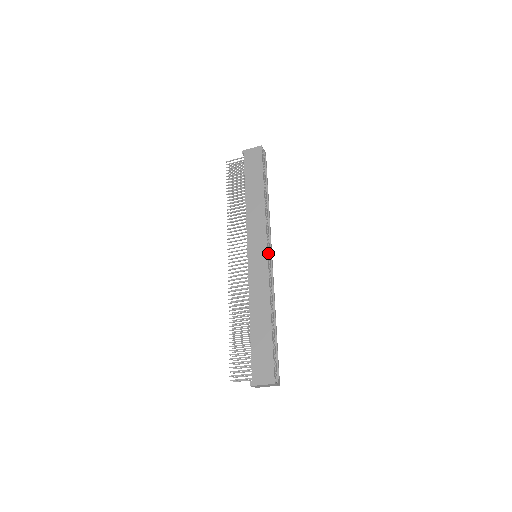
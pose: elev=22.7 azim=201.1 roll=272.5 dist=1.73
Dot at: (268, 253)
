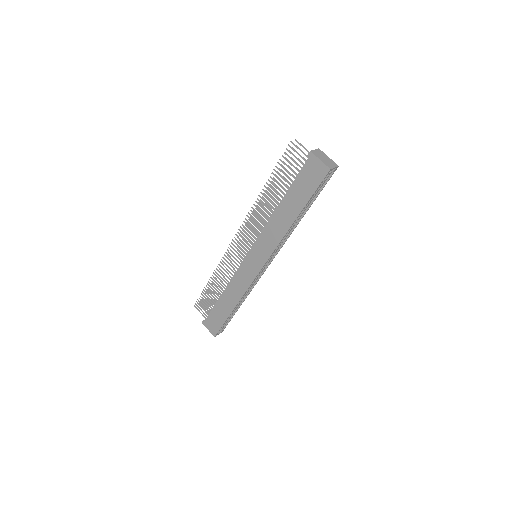
Dot at: (266, 263)
